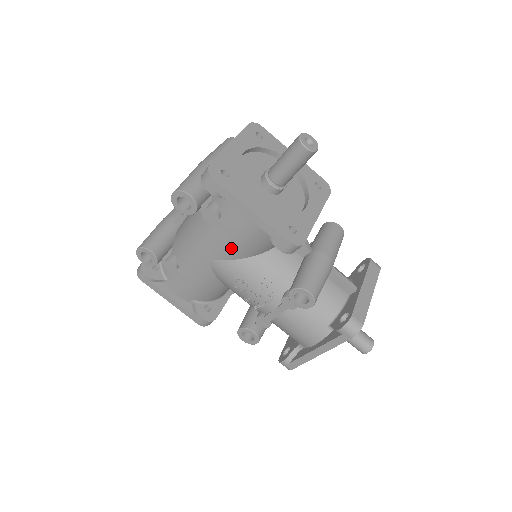
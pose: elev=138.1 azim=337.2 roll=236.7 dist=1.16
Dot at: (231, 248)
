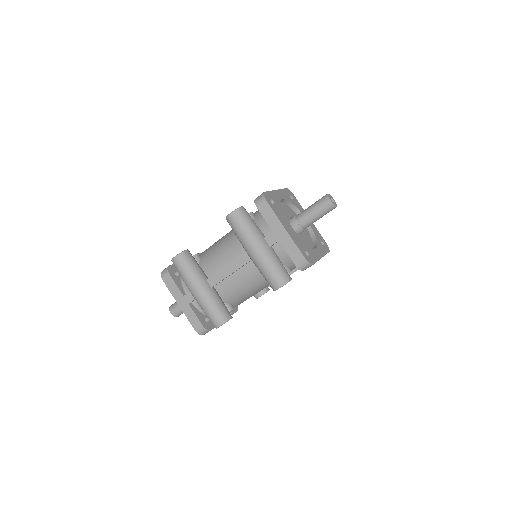
Dot at: occluded
